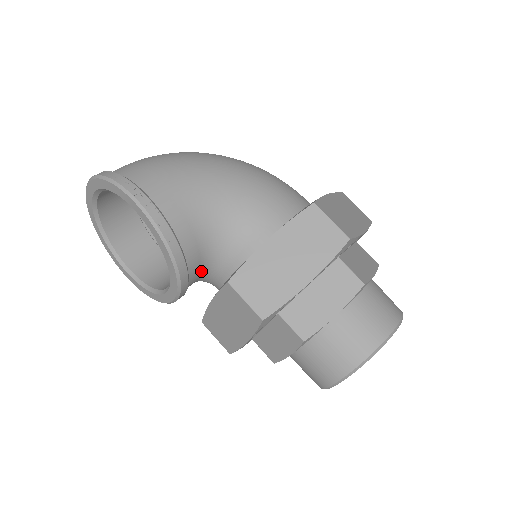
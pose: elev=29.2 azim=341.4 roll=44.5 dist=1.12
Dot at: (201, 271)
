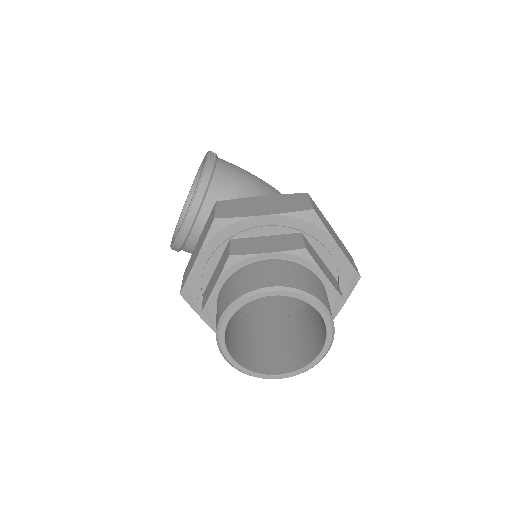
Dot at: occluded
